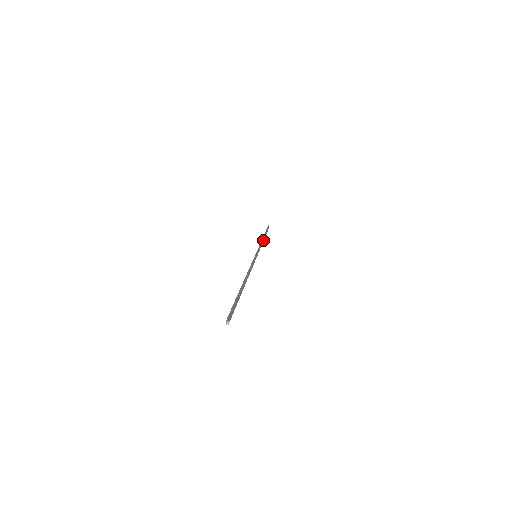
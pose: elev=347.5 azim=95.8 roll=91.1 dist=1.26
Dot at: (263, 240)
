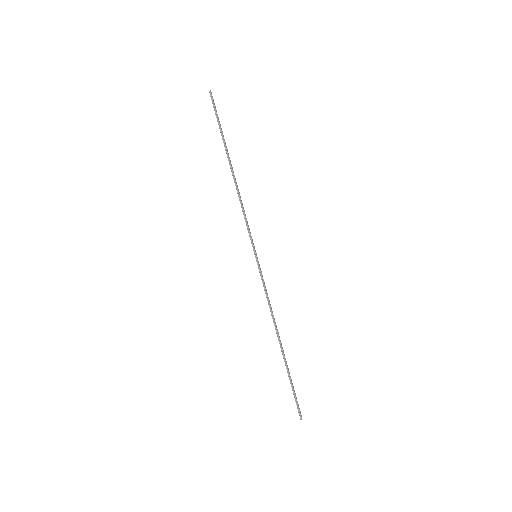
Dot at: (277, 329)
